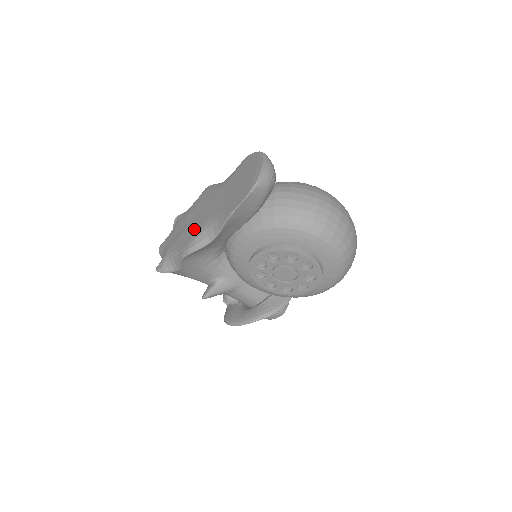
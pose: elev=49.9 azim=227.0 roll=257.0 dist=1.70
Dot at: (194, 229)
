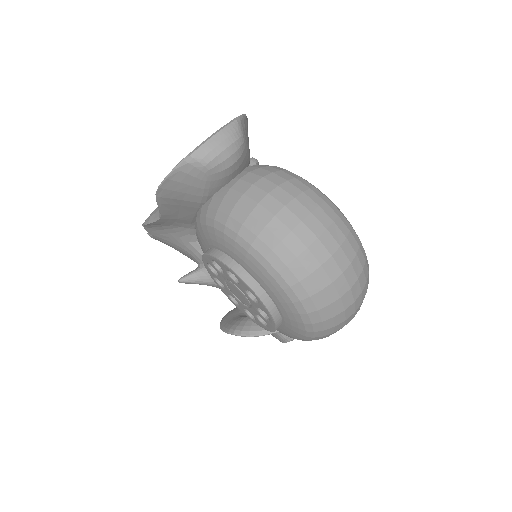
Dot at: occluded
